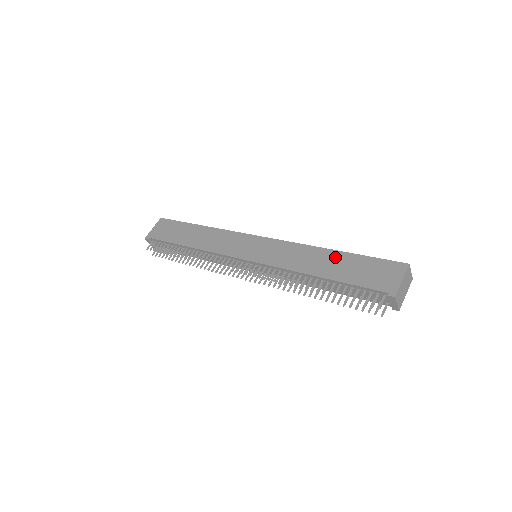
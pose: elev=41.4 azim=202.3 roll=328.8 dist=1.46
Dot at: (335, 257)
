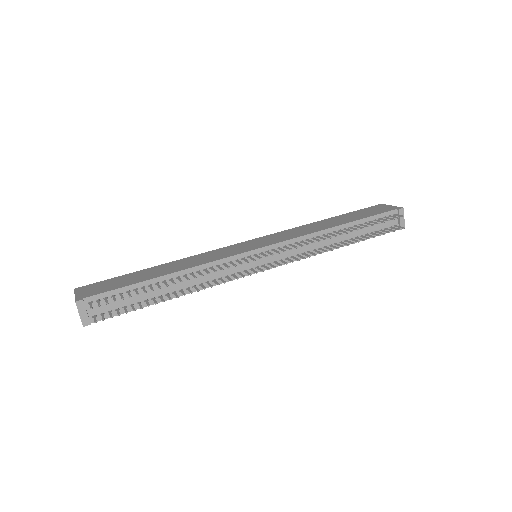
Dot at: (333, 219)
